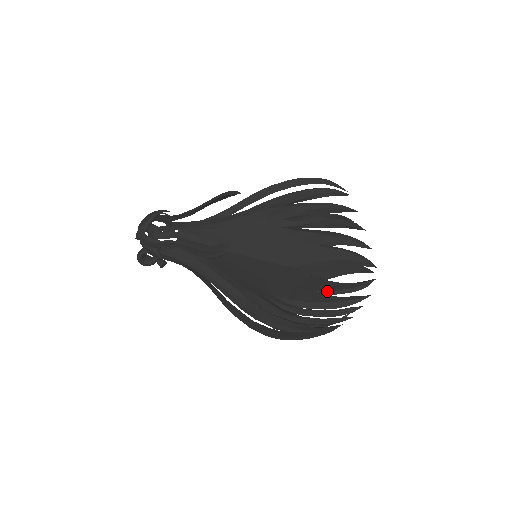
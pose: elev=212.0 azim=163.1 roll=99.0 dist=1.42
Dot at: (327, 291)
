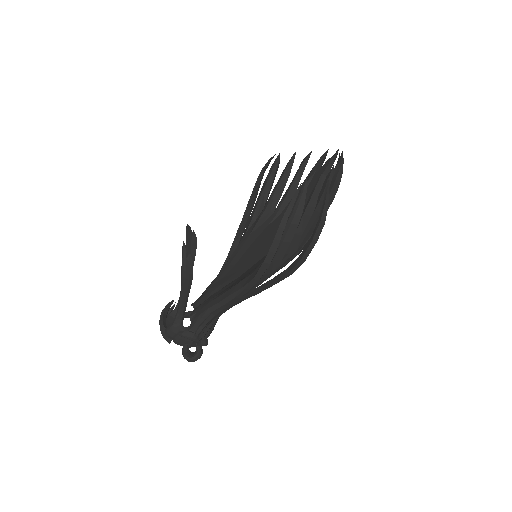
Dot at: occluded
